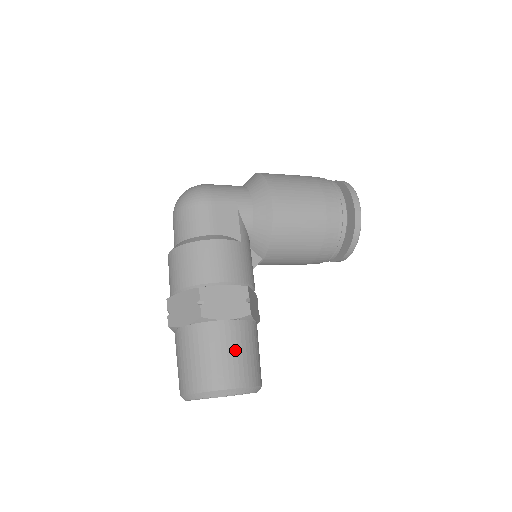
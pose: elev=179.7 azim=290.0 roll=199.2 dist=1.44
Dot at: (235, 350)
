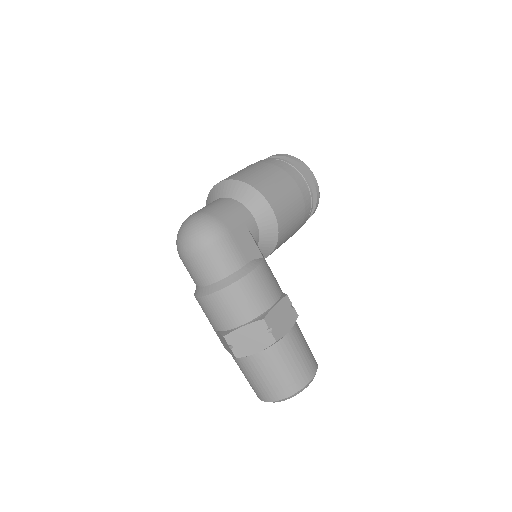
Dot at: (302, 350)
